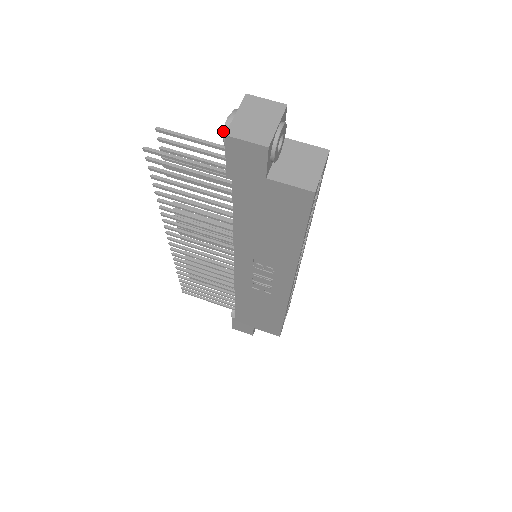
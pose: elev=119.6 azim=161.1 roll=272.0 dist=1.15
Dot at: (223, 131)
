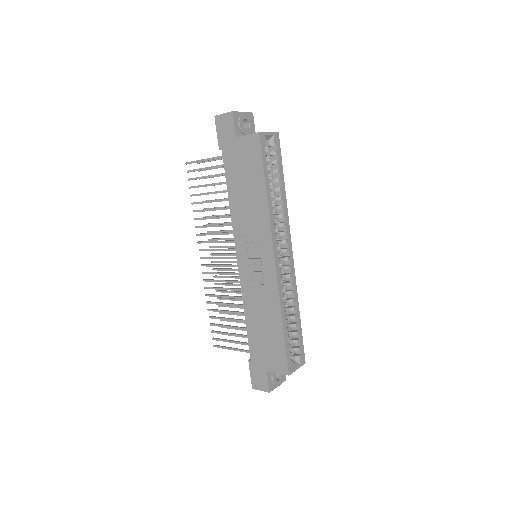
Dot at: occluded
